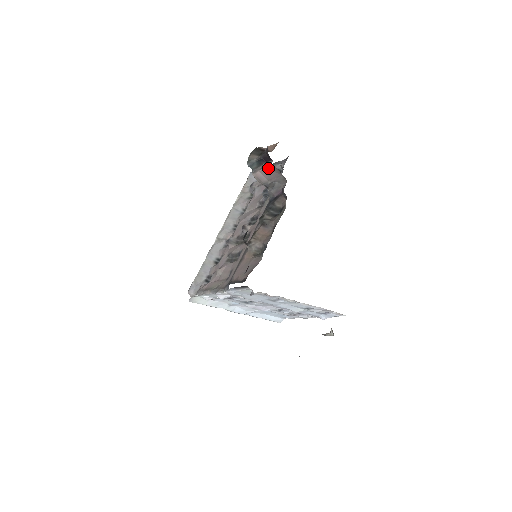
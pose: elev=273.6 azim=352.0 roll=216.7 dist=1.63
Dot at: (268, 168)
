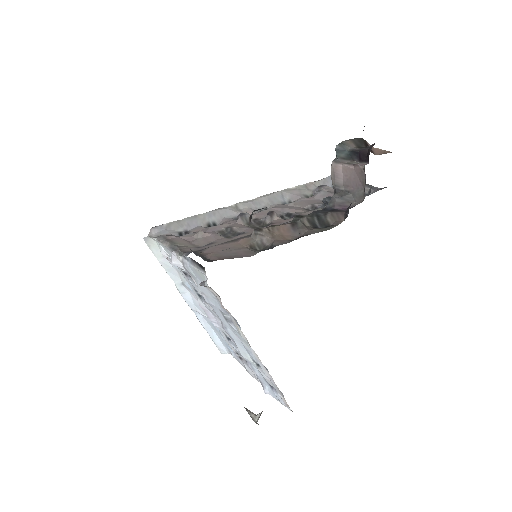
Dot at: (356, 168)
